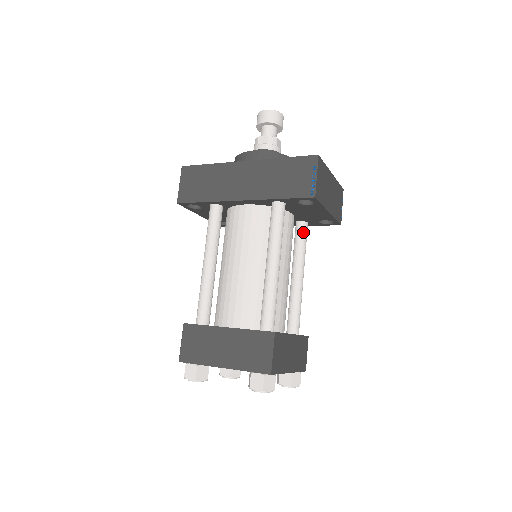
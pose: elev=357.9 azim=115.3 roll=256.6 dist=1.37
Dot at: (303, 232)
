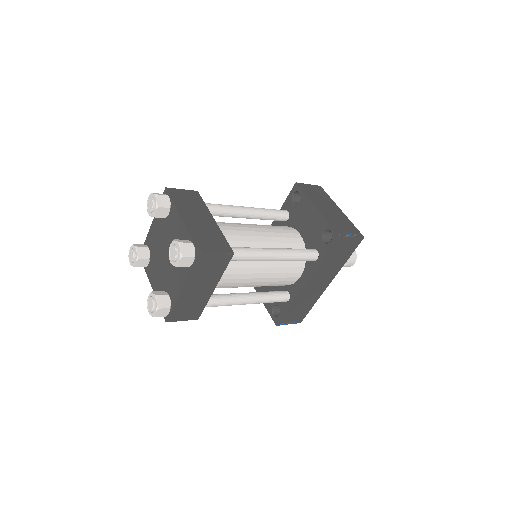
Dot at: (306, 249)
